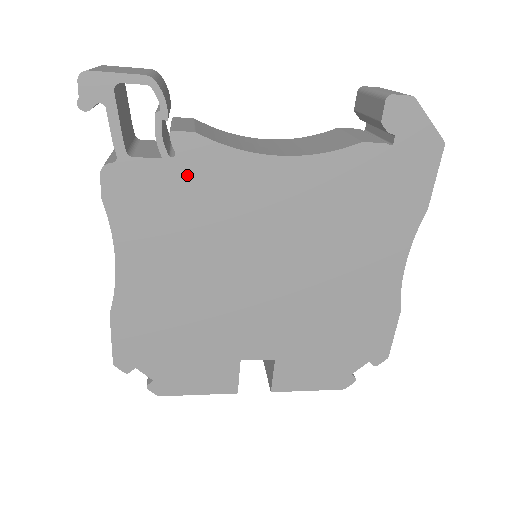
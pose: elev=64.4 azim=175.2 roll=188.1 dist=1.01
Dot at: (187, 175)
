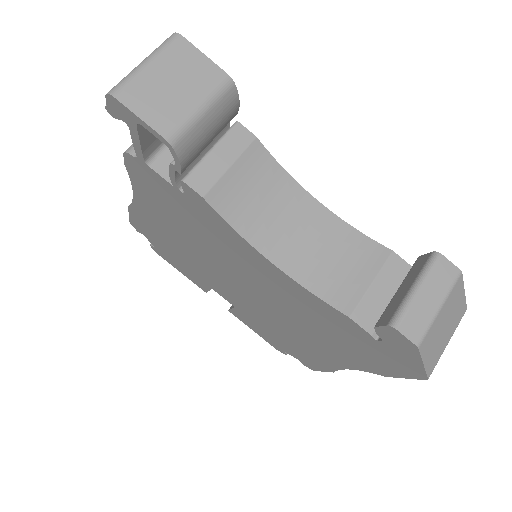
Dot at: (191, 208)
